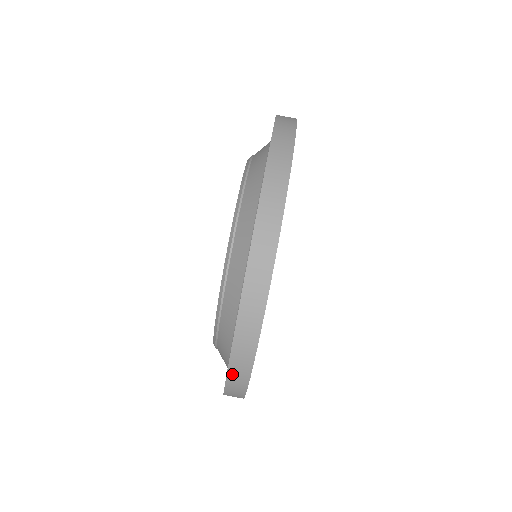
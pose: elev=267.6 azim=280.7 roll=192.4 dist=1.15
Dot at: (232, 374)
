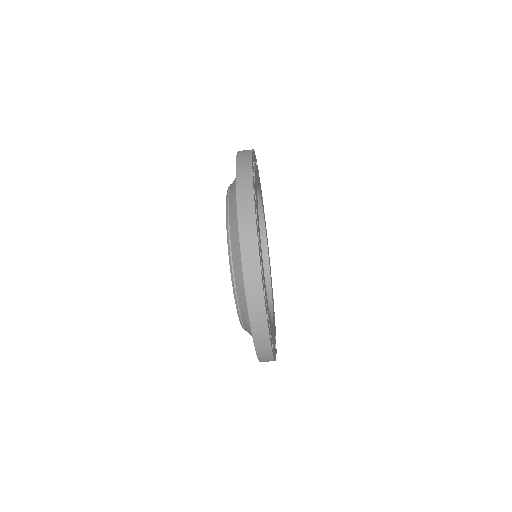
Dot at: occluded
